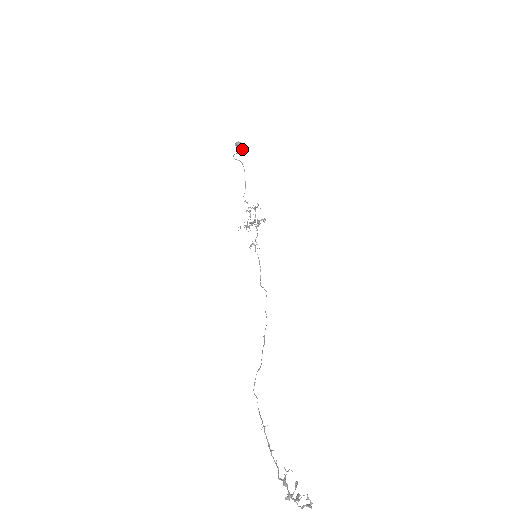
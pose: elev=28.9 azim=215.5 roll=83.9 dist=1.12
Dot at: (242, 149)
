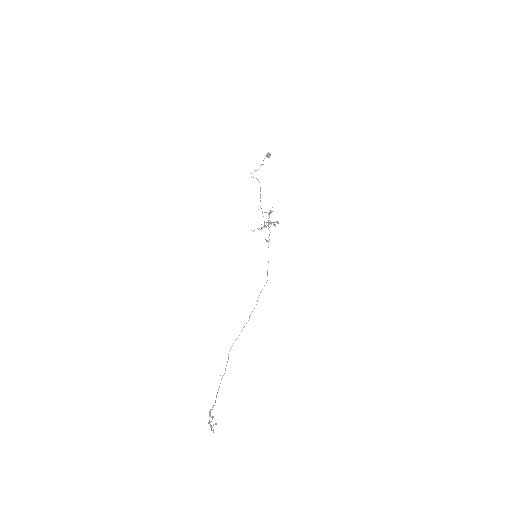
Dot at: (263, 164)
